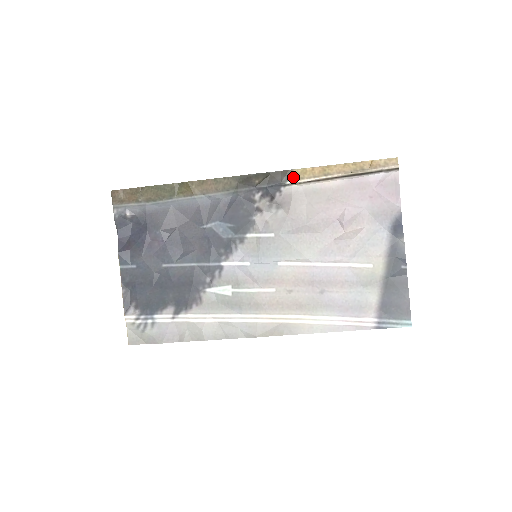
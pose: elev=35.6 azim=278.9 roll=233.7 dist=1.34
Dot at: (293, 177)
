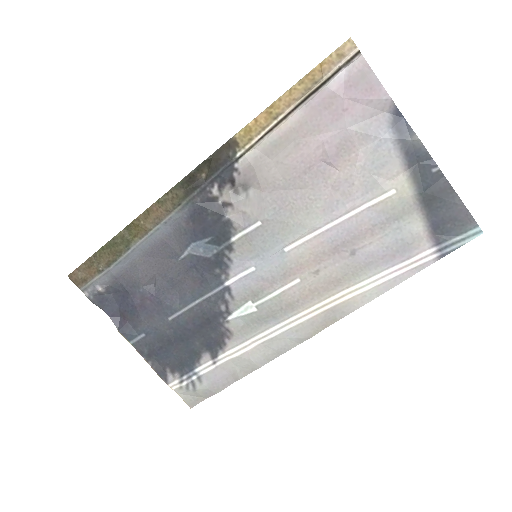
Dot at: (239, 145)
